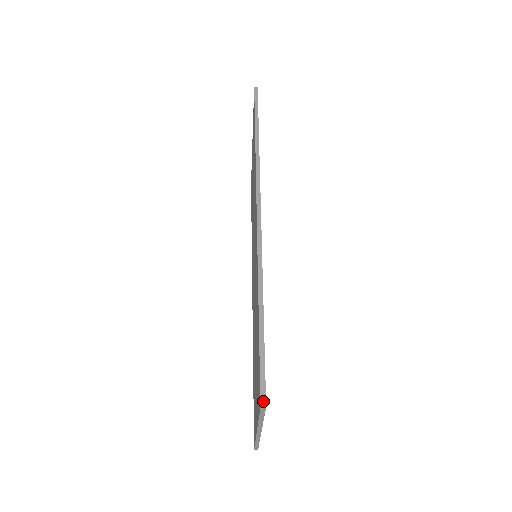
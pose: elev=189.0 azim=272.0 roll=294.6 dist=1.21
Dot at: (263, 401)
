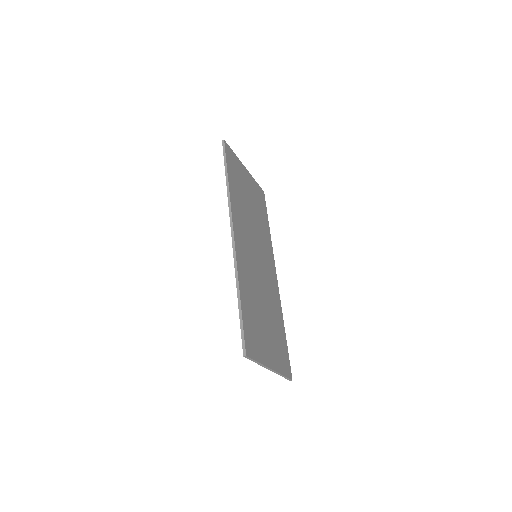
Dot at: (244, 353)
